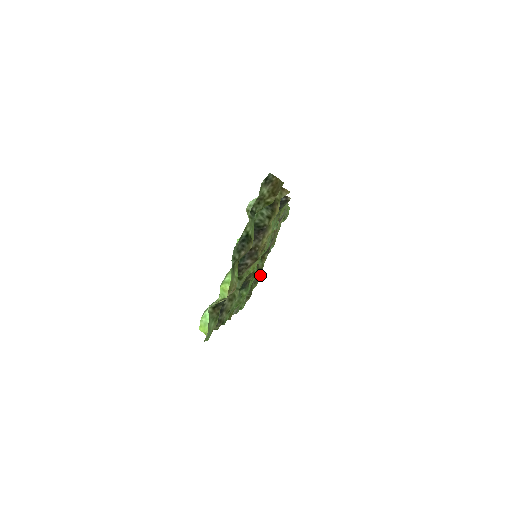
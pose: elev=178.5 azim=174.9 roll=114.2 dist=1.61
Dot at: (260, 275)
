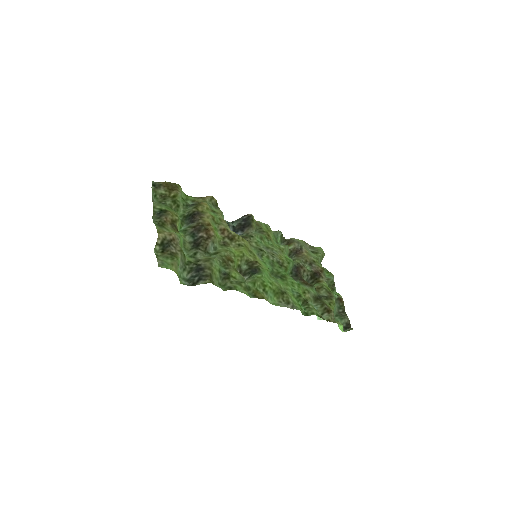
Dot at: (333, 295)
